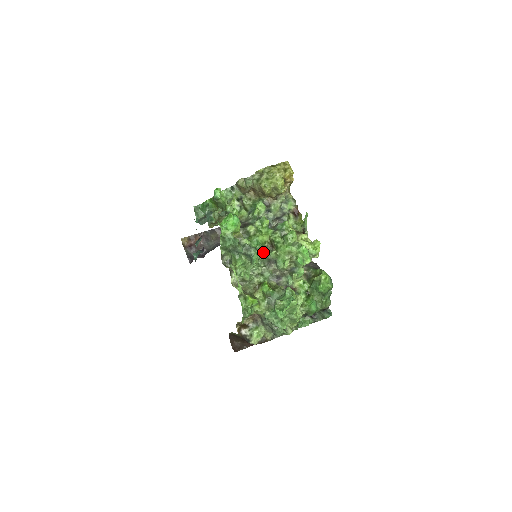
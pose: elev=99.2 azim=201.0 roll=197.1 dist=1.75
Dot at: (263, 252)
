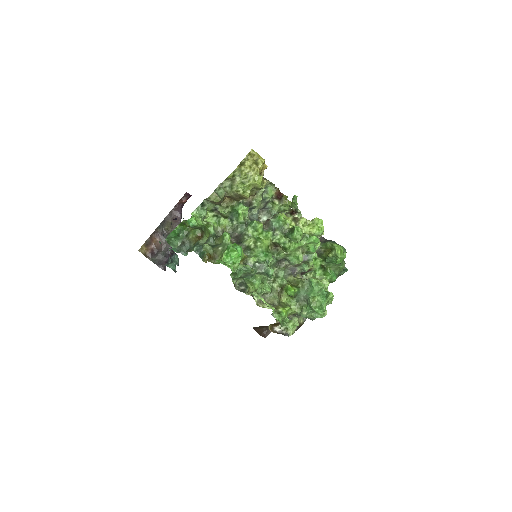
Dot at: occluded
